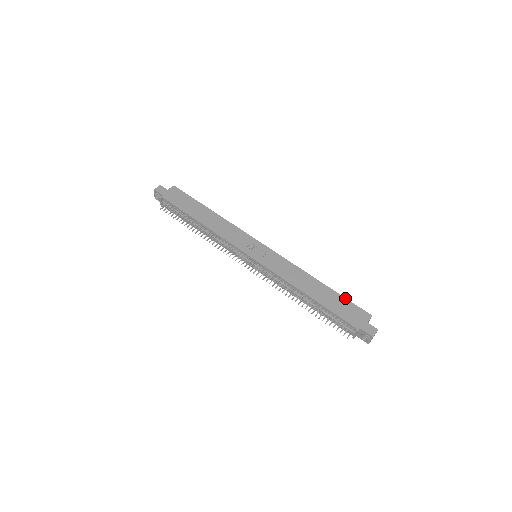
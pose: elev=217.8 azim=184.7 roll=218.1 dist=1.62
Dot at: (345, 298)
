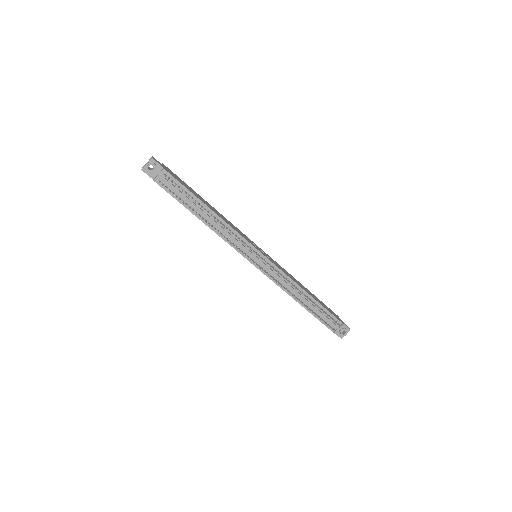
Dot at: (321, 301)
